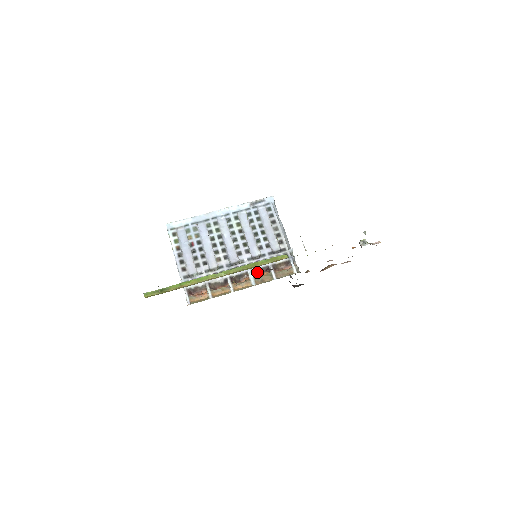
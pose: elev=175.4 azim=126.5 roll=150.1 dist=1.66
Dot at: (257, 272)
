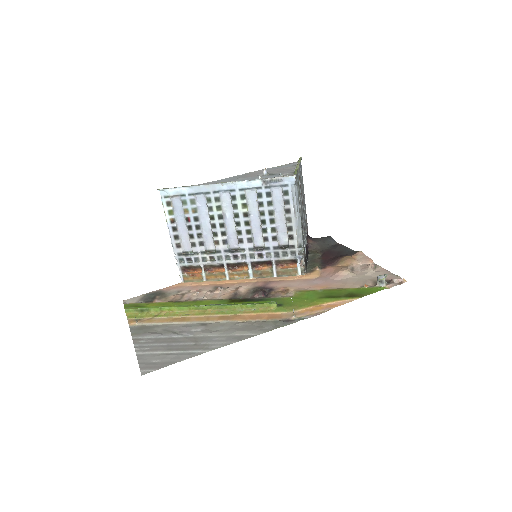
Dot at: (258, 263)
